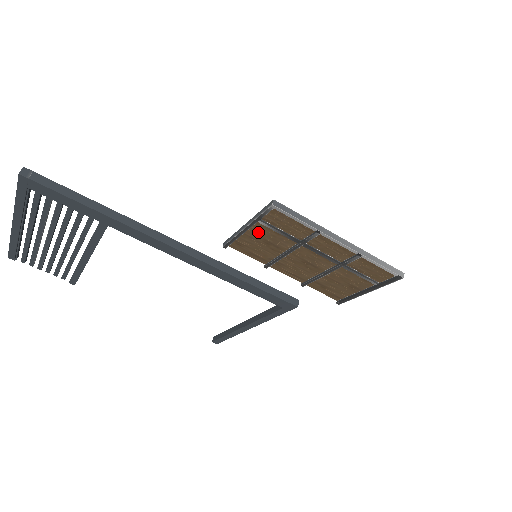
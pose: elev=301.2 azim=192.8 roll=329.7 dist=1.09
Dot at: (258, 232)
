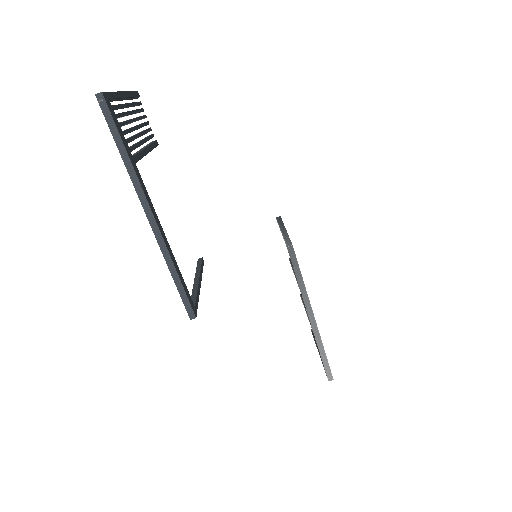
Dot at: occluded
